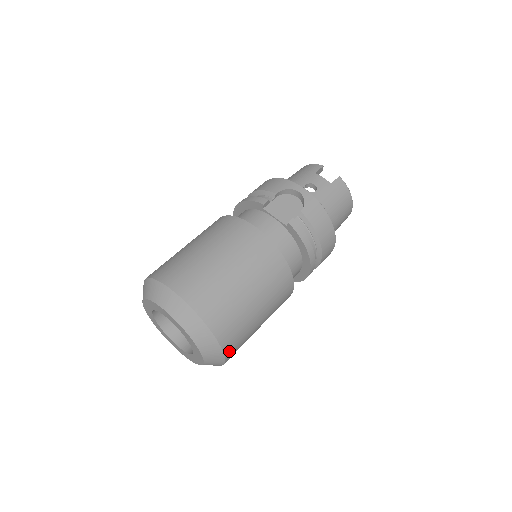
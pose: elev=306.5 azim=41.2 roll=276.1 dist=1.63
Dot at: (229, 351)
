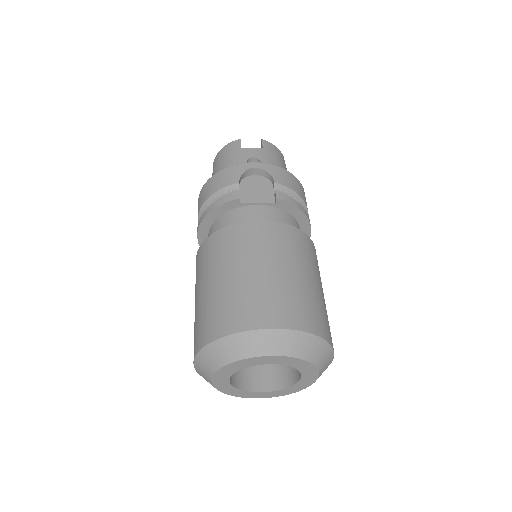
Dot at: occluded
